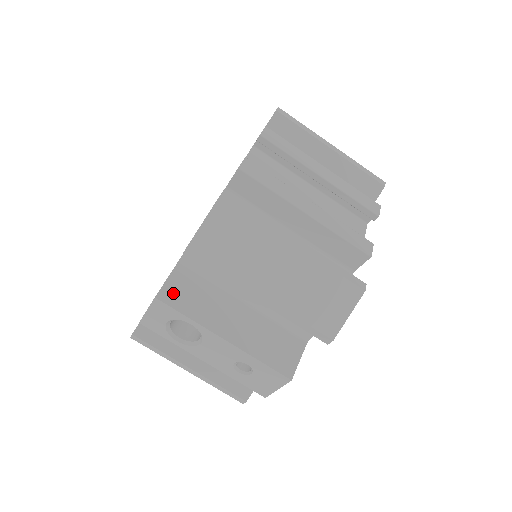
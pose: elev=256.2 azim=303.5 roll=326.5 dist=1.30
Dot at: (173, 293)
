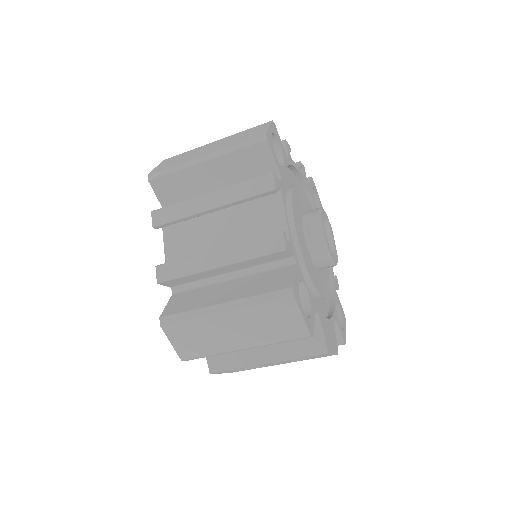
Dot at: (216, 362)
